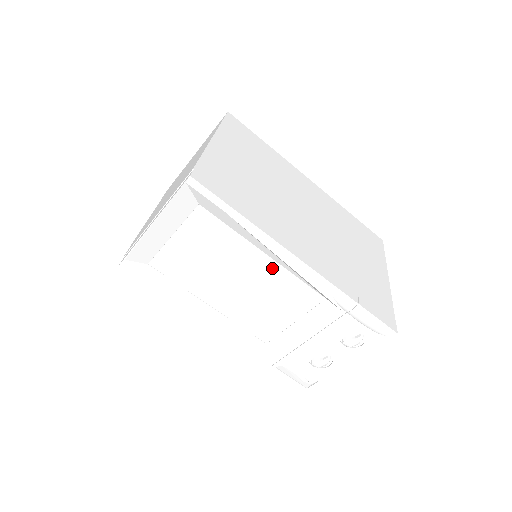
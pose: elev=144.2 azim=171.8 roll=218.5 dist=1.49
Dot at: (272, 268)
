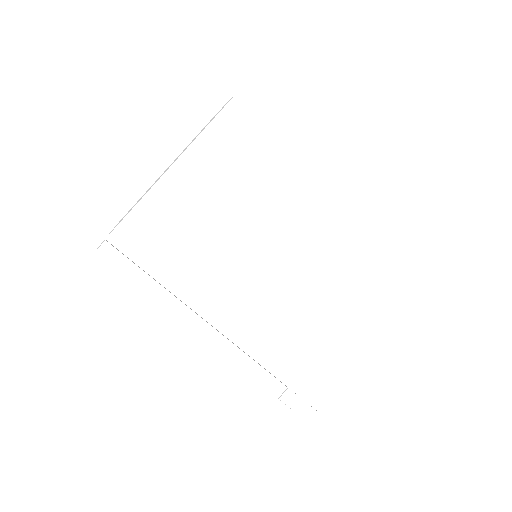
Dot at: occluded
